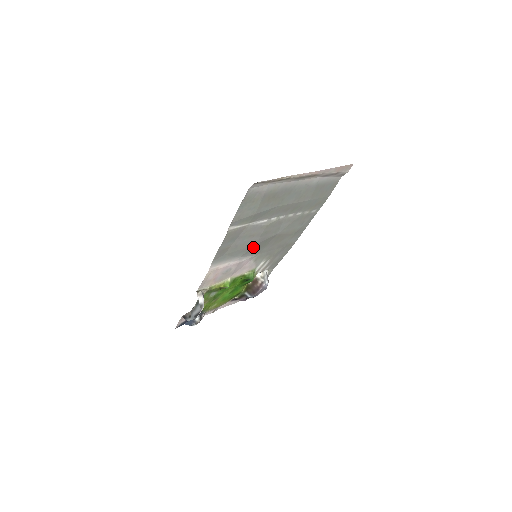
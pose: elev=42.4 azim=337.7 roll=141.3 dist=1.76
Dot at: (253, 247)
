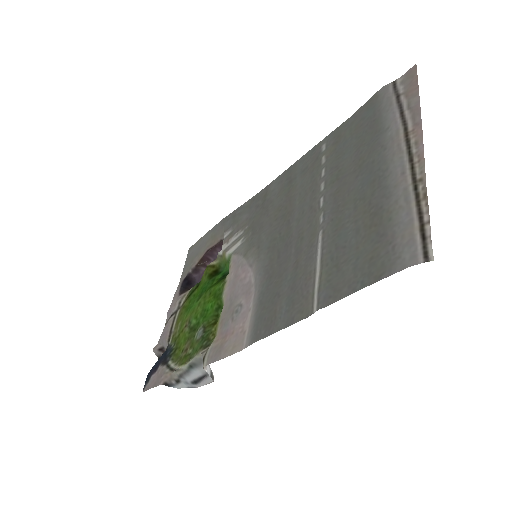
Dot at: (275, 263)
